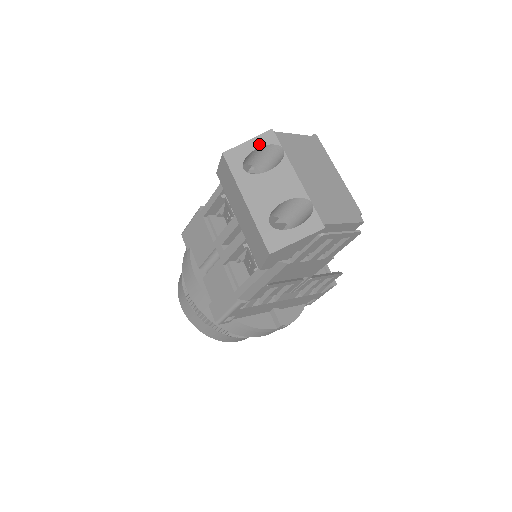
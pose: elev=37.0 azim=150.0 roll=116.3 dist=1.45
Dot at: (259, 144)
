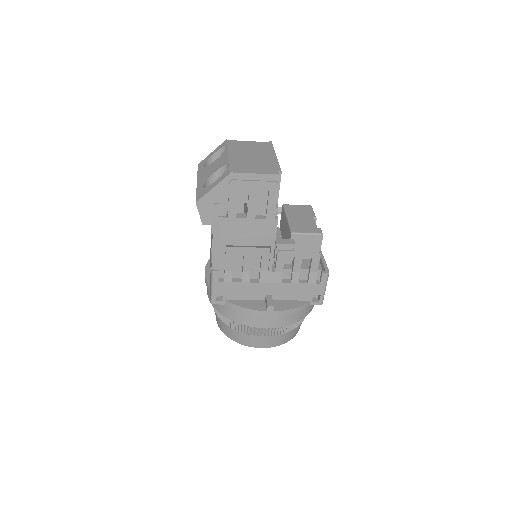
Dot at: (217, 150)
